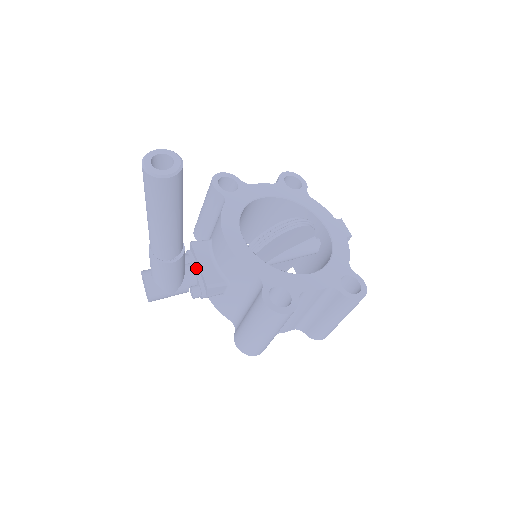
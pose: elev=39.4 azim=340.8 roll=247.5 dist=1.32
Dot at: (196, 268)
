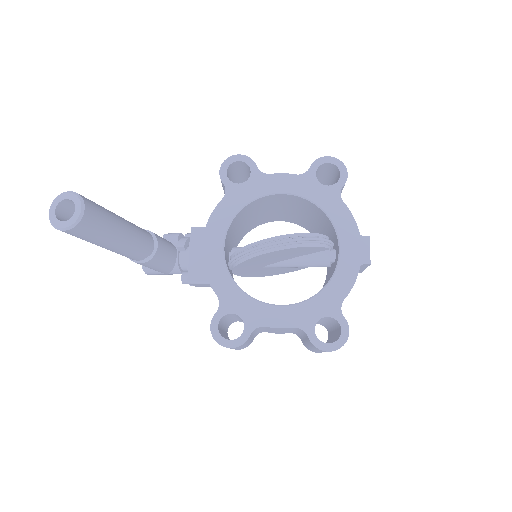
Dot at: (188, 257)
